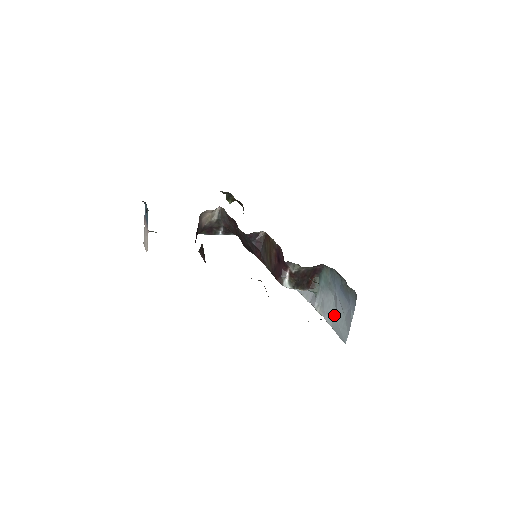
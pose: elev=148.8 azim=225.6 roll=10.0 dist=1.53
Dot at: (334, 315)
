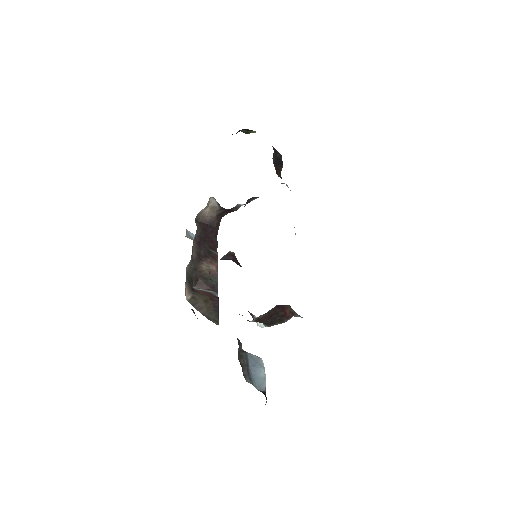
Dot at: occluded
